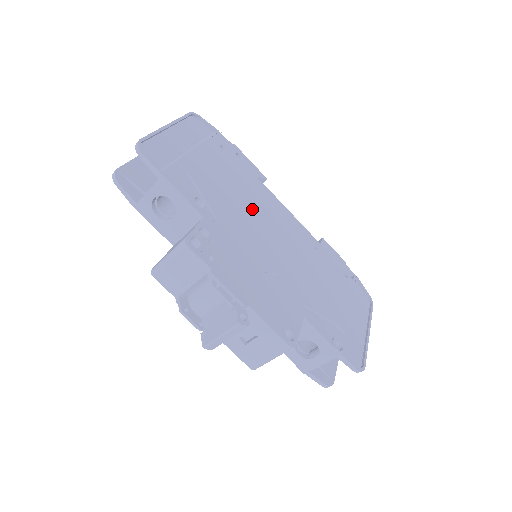
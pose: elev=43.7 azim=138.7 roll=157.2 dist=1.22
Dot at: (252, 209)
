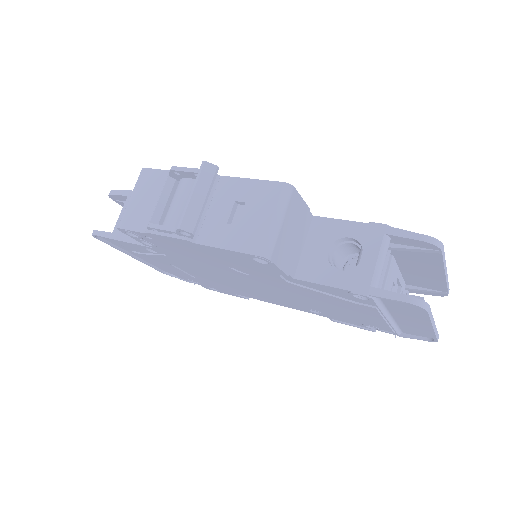
Dot at: occluded
